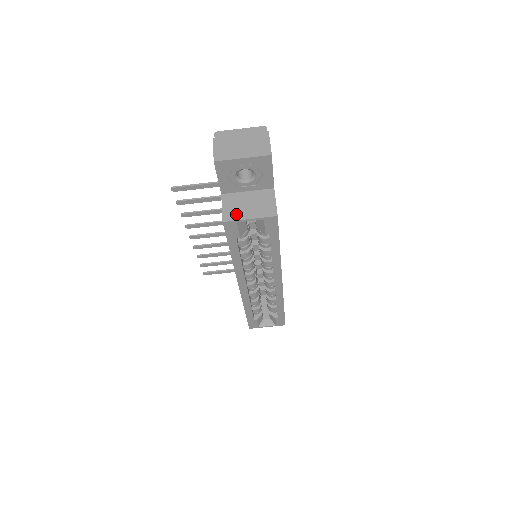
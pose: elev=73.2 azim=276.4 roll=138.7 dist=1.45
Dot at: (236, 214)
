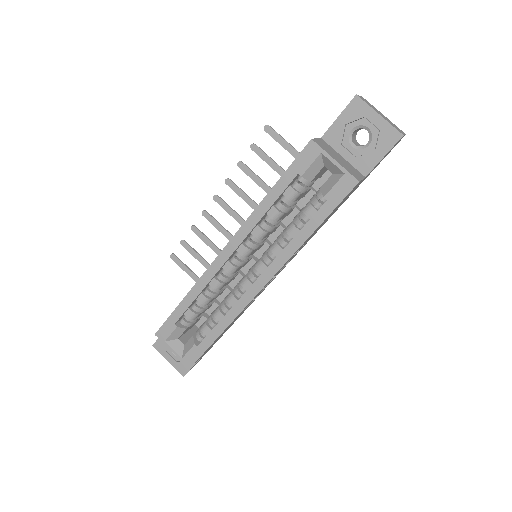
Dot at: (326, 149)
